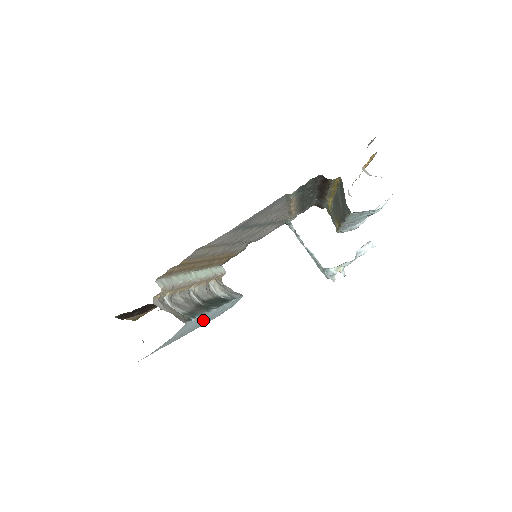
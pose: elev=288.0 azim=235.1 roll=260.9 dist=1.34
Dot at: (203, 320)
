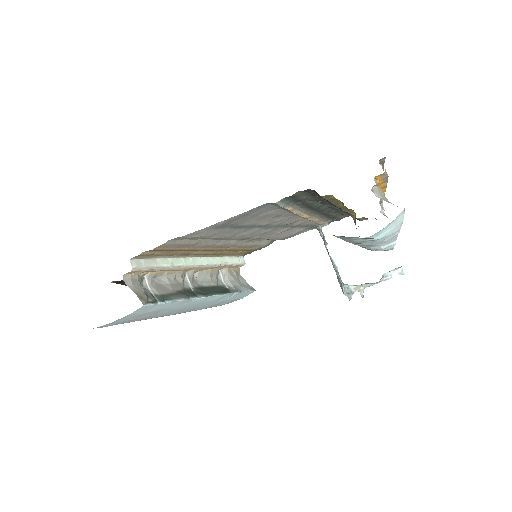
Dot at: (184, 305)
